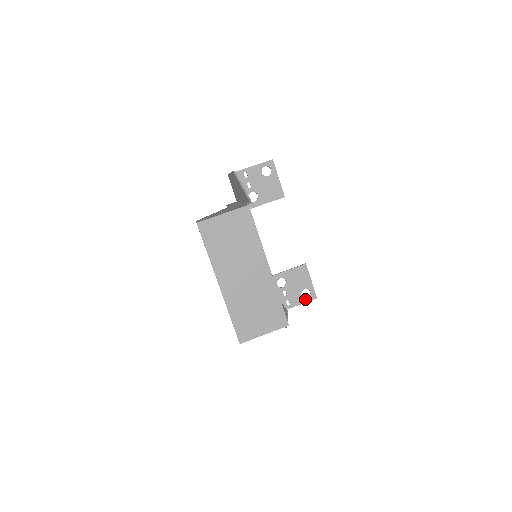
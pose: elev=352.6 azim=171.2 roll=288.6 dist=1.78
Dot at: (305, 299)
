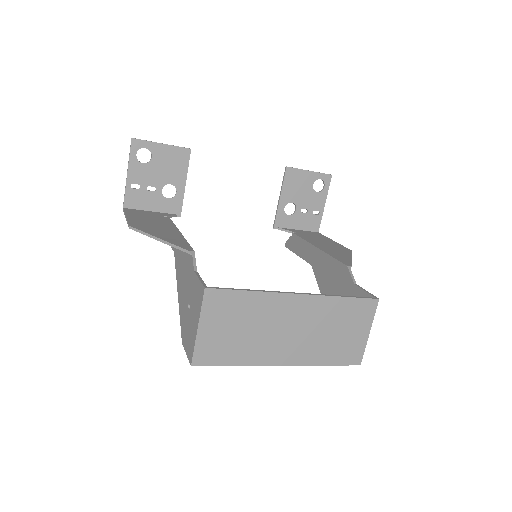
Dot at: (324, 190)
